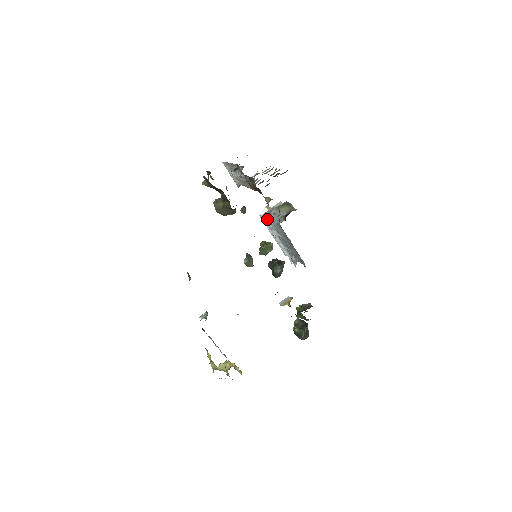
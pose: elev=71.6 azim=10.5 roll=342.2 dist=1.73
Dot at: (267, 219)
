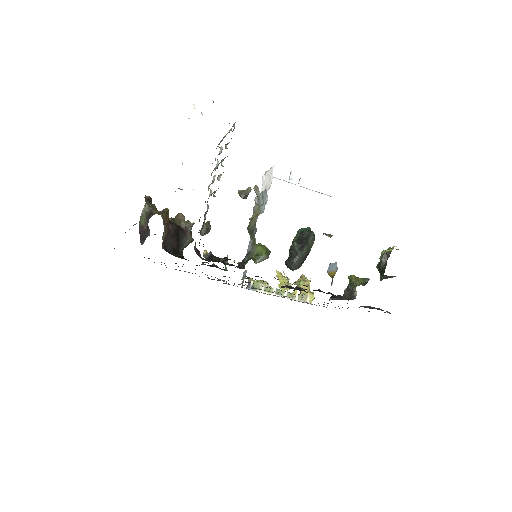
Dot at: occluded
